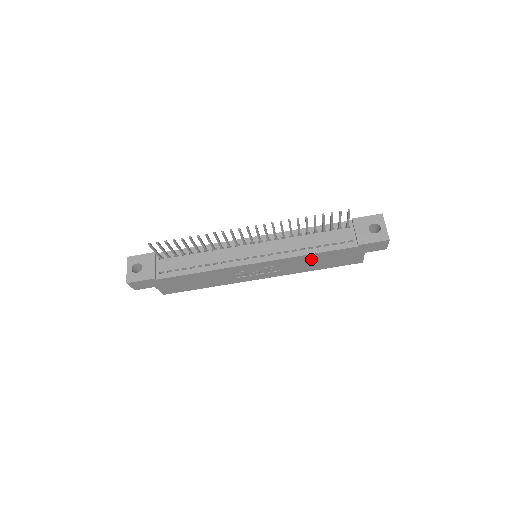
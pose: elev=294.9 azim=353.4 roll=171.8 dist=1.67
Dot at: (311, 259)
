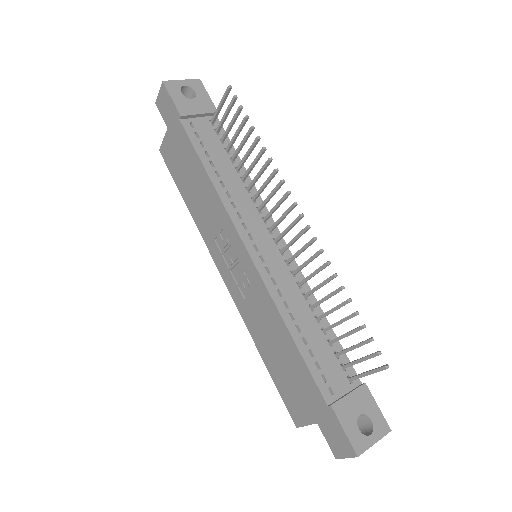
Dot at: (280, 338)
